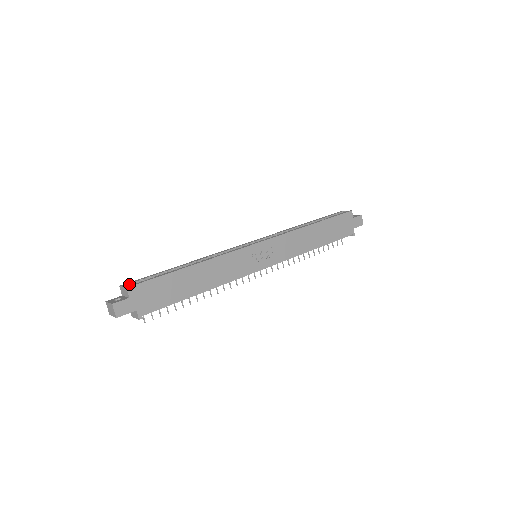
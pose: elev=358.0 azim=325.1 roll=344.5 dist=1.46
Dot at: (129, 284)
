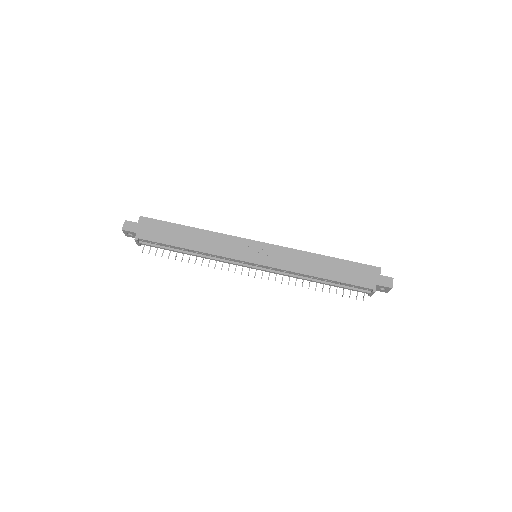
Dot at: occluded
